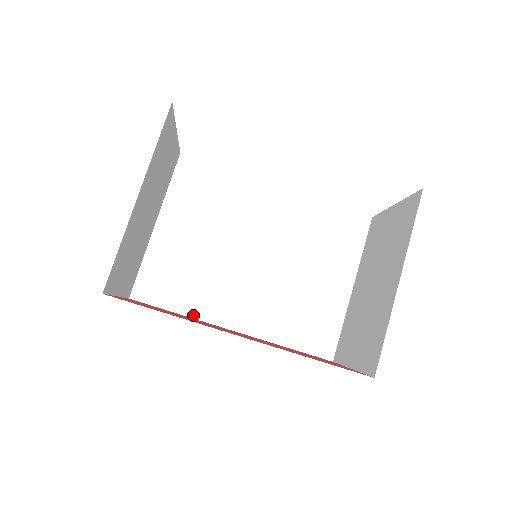
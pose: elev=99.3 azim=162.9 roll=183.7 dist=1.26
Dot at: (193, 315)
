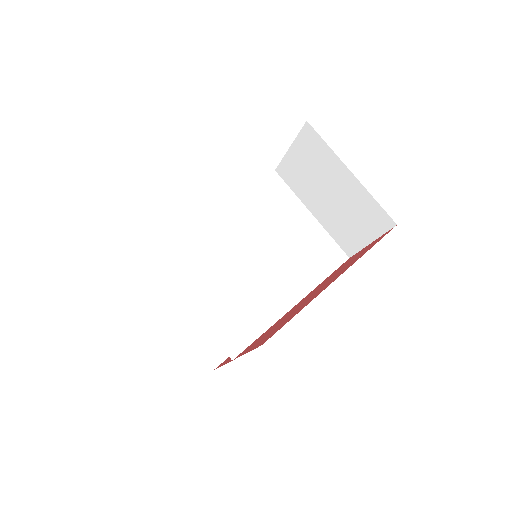
Dot at: (270, 324)
